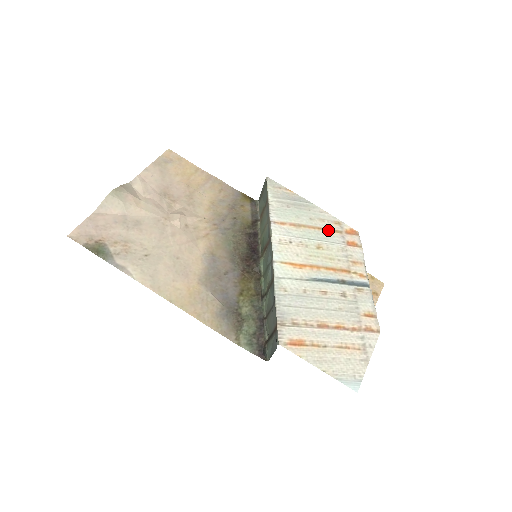
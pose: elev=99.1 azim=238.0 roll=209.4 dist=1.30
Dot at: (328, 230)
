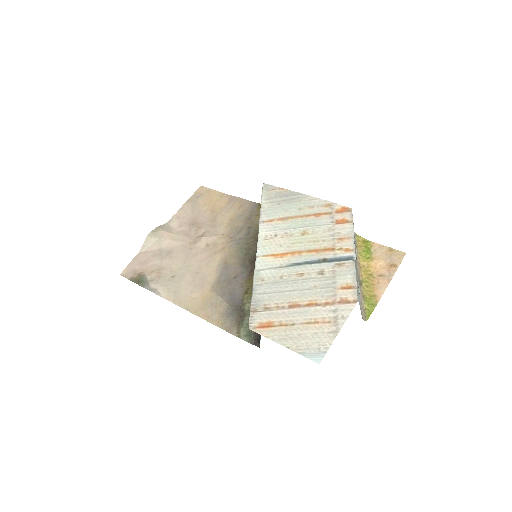
Dot at: (316, 215)
